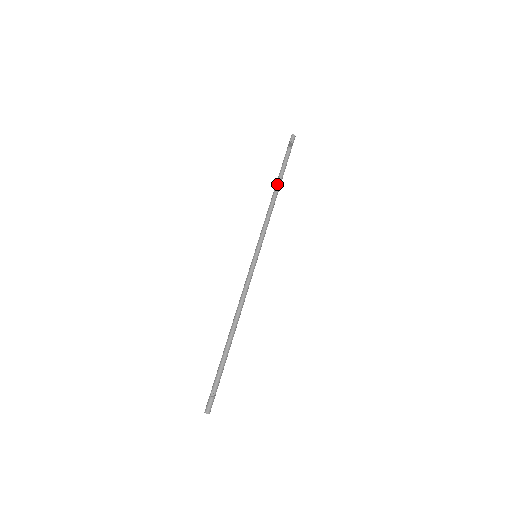
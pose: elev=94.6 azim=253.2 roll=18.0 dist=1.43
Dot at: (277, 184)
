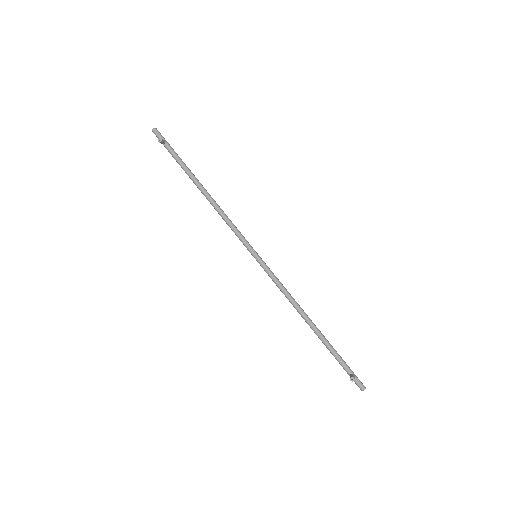
Dot at: (197, 186)
